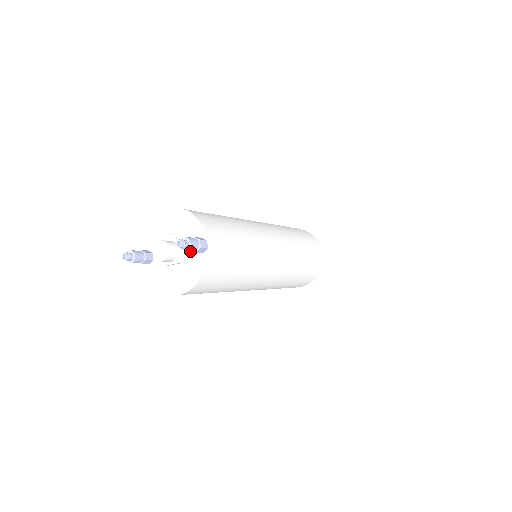
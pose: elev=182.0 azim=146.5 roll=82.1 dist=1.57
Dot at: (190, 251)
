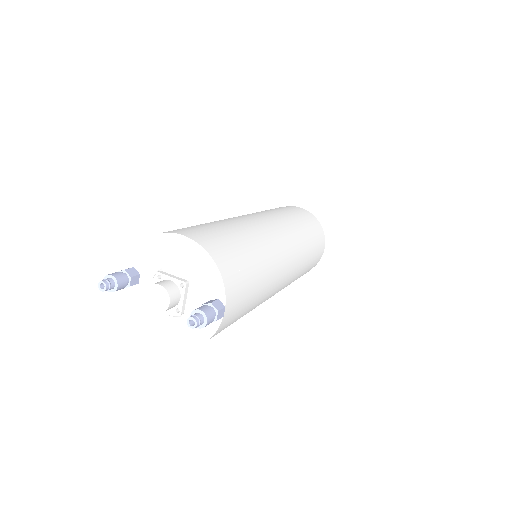
Dot at: occluded
